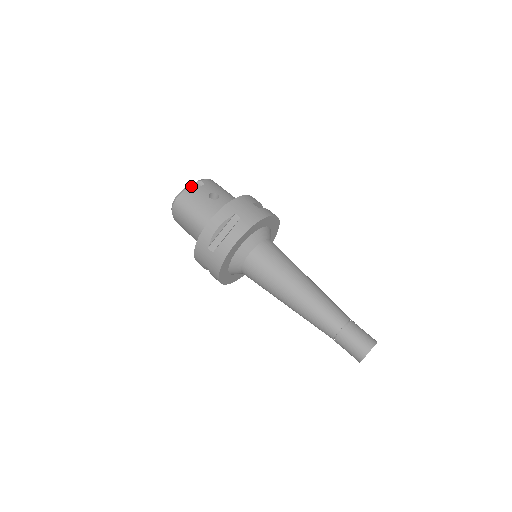
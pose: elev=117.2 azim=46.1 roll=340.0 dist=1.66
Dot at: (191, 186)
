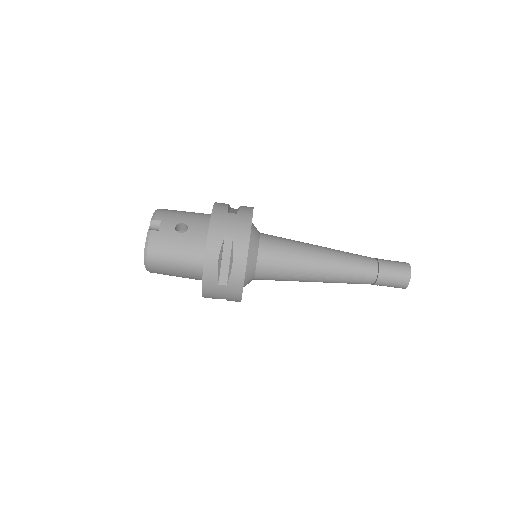
Dot at: (151, 233)
